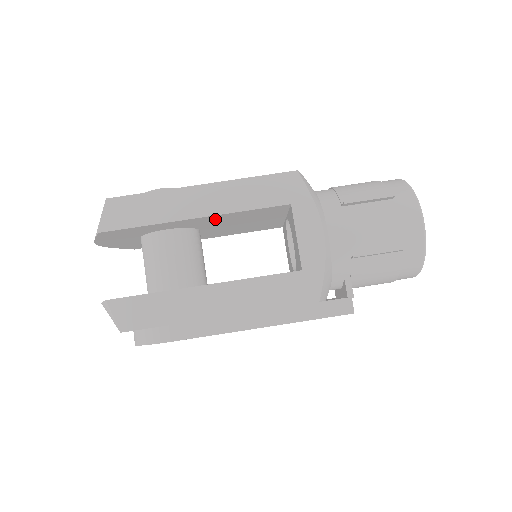
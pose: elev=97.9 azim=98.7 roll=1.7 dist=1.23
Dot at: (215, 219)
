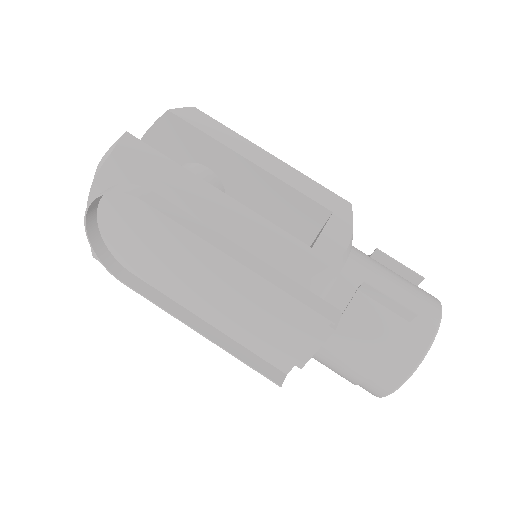
Dot at: (257, 185)
